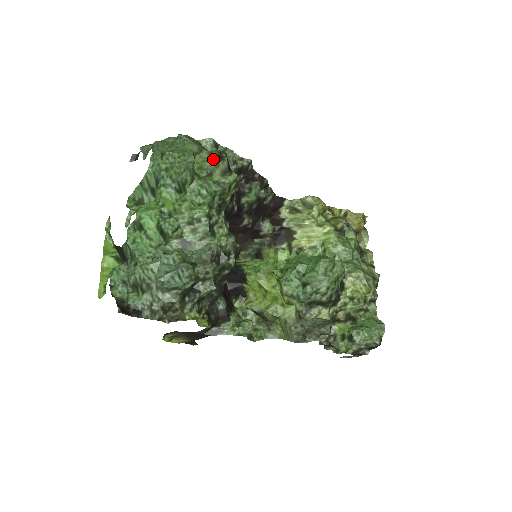
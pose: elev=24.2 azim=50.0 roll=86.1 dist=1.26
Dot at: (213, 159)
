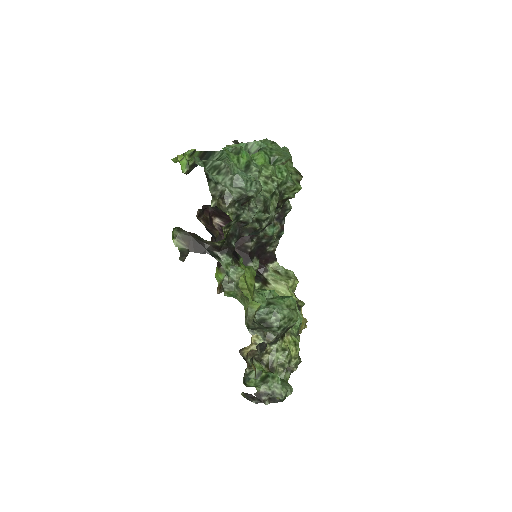
Dot at: (296, 170)
